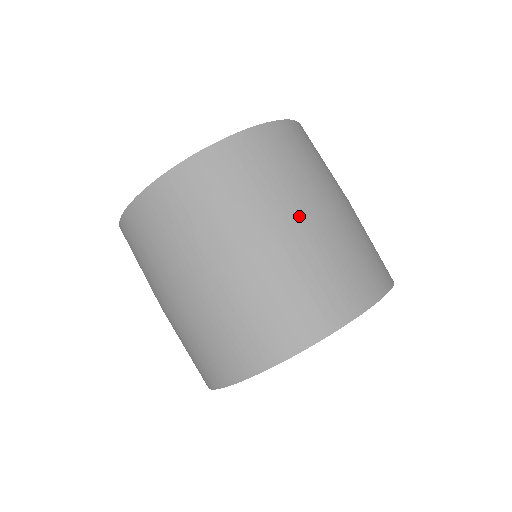
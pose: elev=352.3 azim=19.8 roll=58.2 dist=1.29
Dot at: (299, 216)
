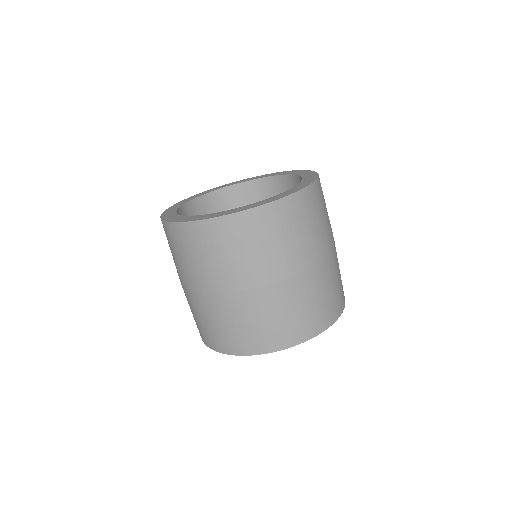
Dot at: (211, 289)
